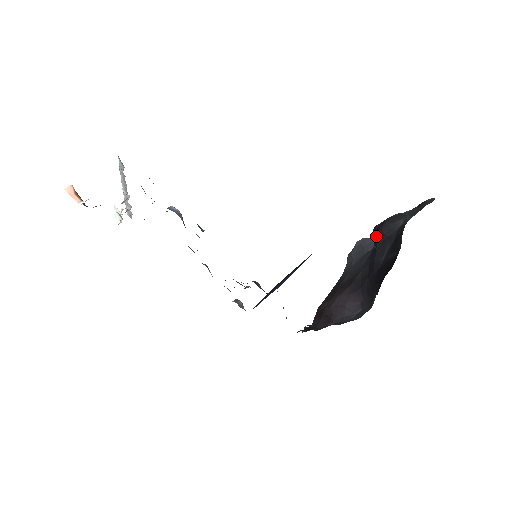
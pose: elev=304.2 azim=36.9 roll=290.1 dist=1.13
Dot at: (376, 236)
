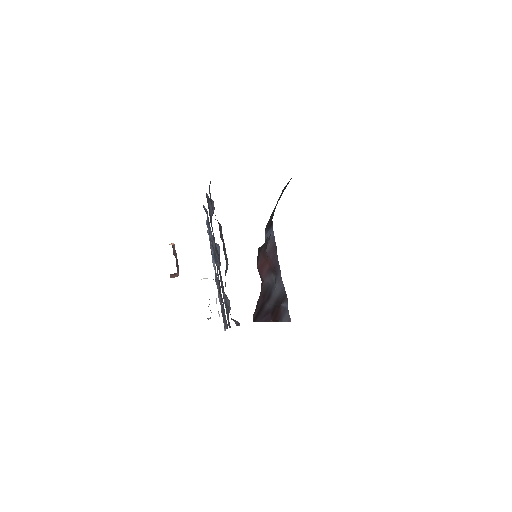
Dot at: occluded
